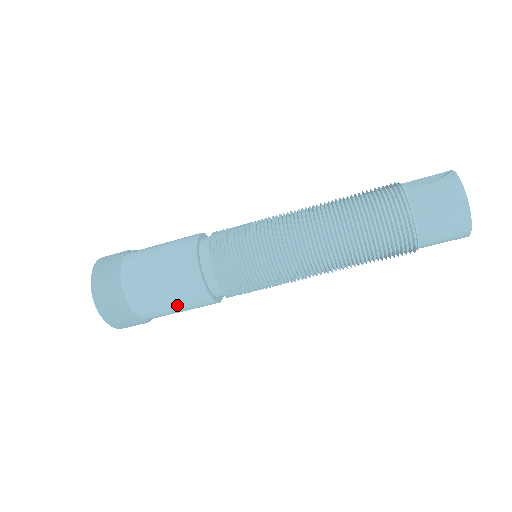
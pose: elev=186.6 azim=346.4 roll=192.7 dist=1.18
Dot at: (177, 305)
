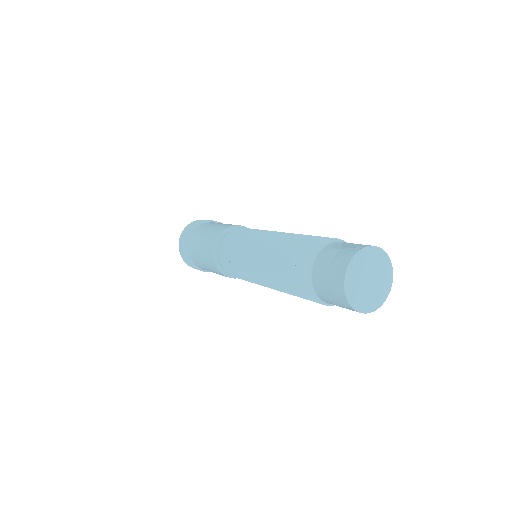
Dot at: (206, 265)
